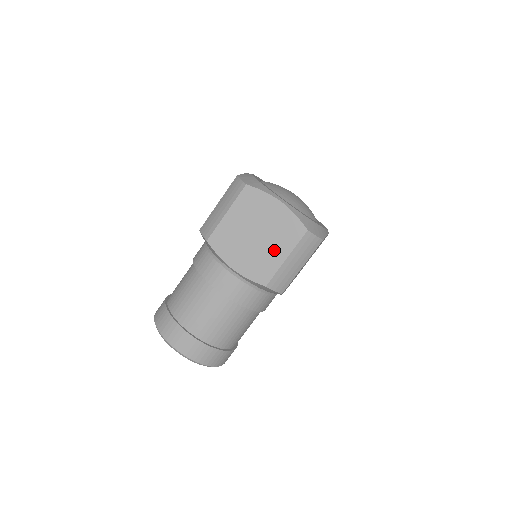
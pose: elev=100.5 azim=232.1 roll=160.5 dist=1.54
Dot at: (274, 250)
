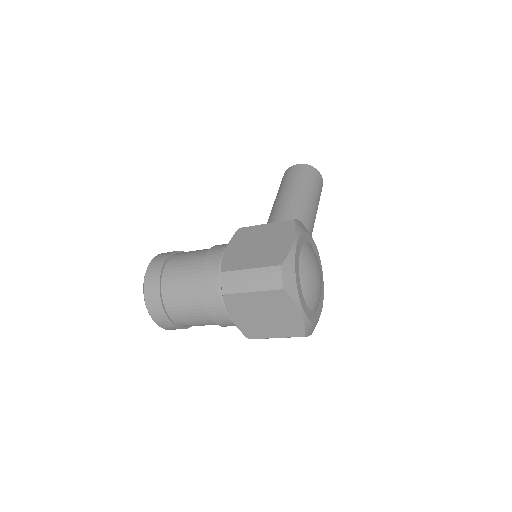
Dot at: (271, 330)
